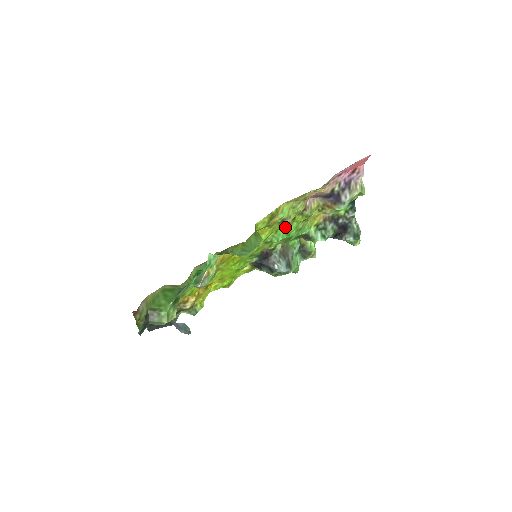
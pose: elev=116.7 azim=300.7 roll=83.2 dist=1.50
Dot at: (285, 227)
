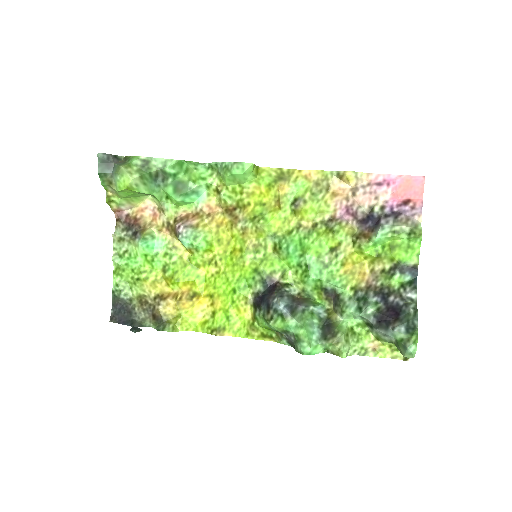
Dot at: (302, 234)
